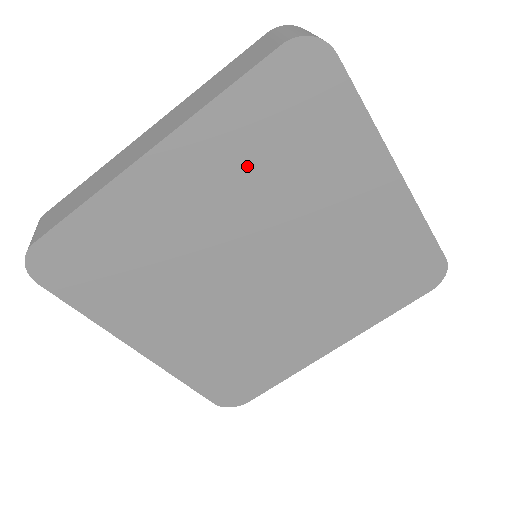
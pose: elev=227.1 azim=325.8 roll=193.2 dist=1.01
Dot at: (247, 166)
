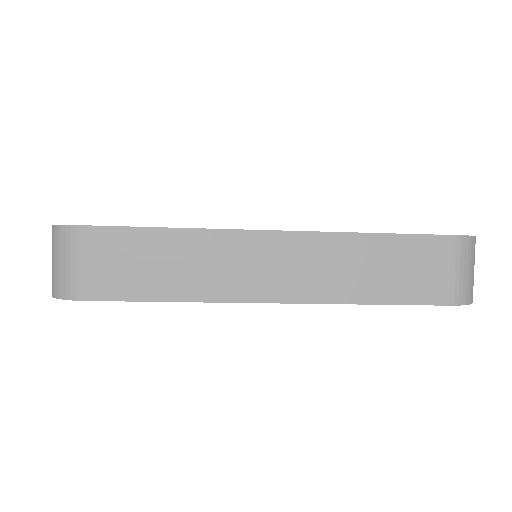
Dot at: occluded
